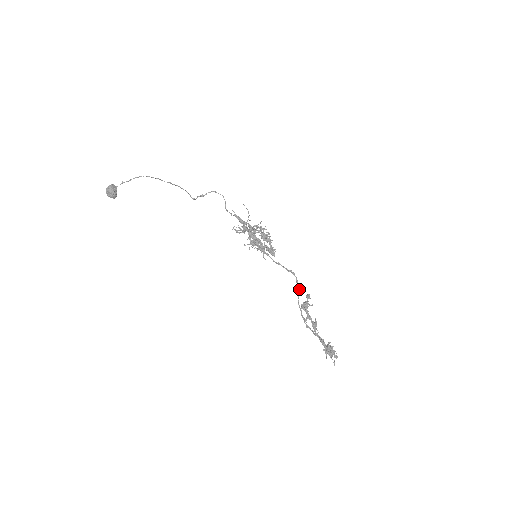
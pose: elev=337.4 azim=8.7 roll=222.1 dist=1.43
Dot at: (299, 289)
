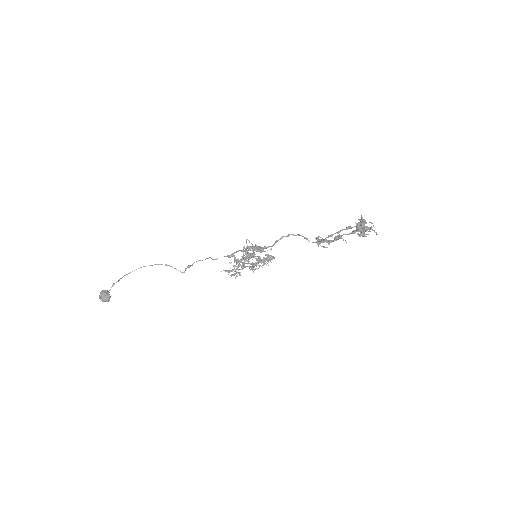
Dot at: (305, 237)
